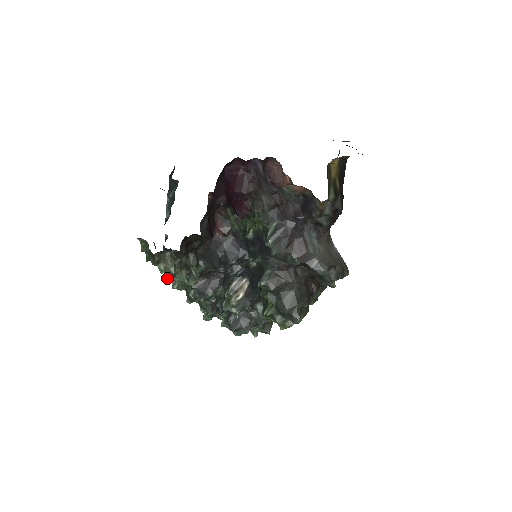
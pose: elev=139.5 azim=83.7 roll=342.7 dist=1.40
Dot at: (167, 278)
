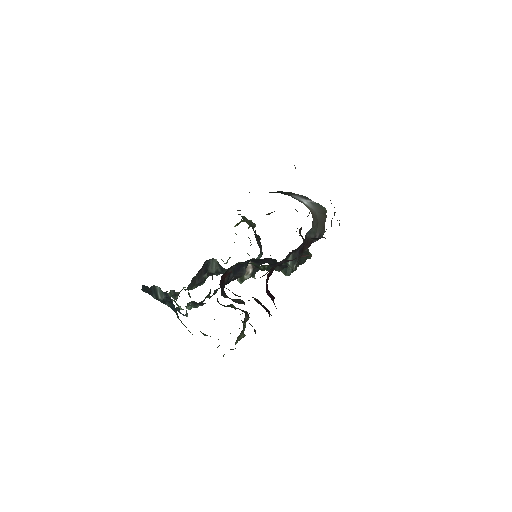
Dot at: occluded
